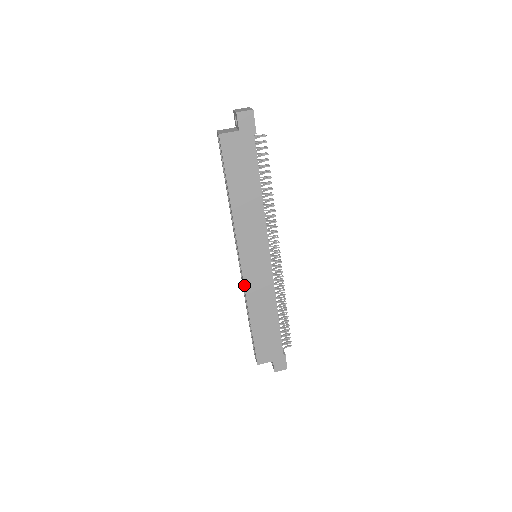
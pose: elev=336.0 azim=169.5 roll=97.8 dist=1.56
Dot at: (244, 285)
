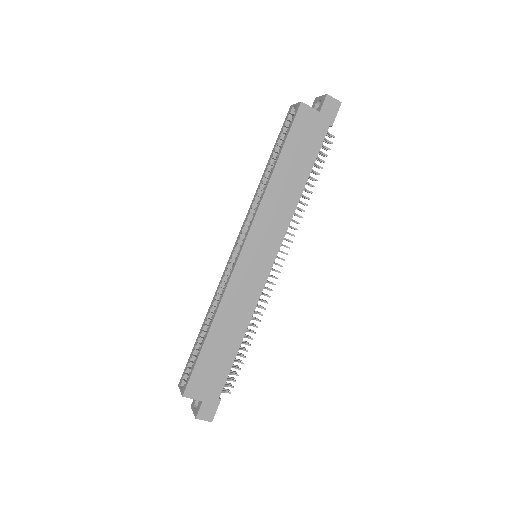
Dot at: (230, 279)
